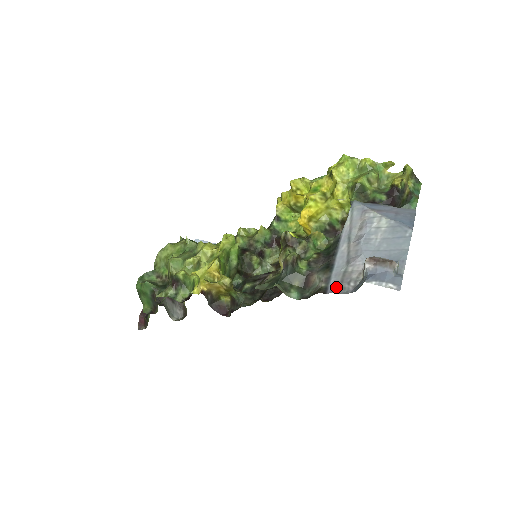
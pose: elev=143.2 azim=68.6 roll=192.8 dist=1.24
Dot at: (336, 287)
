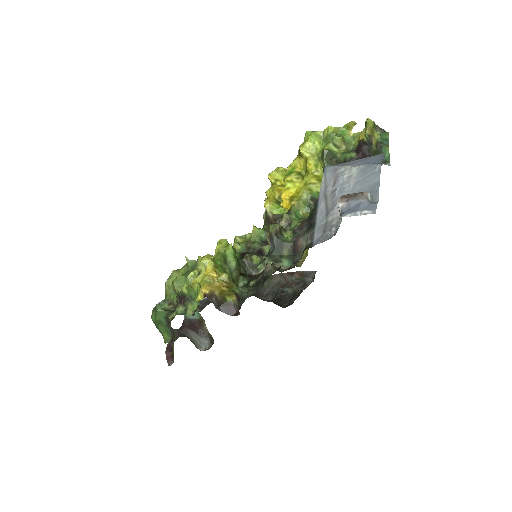
Dot at: (320, 238)
